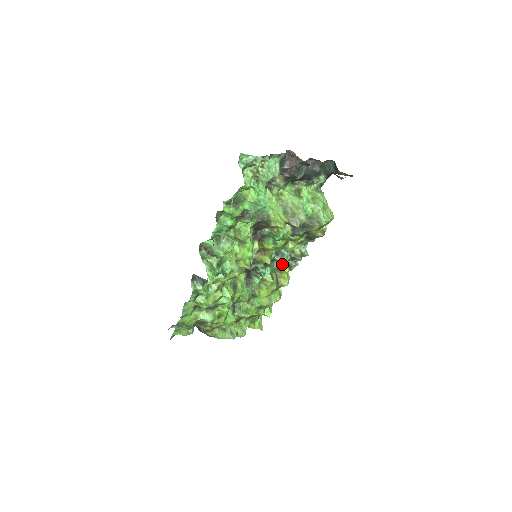
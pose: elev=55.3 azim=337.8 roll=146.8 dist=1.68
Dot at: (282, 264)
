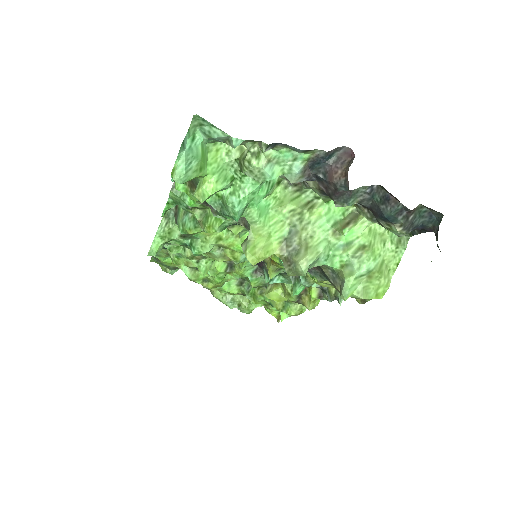
Dot at: occluded
